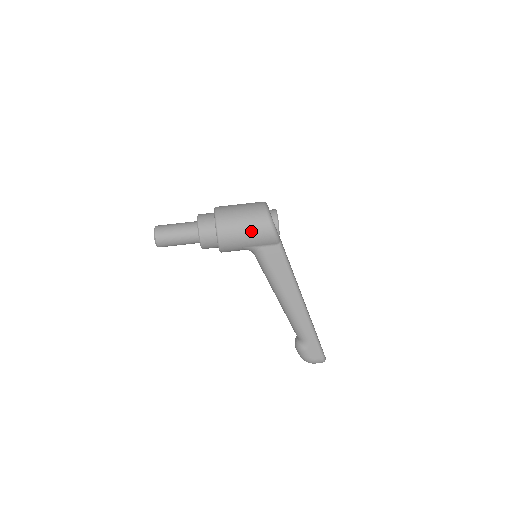
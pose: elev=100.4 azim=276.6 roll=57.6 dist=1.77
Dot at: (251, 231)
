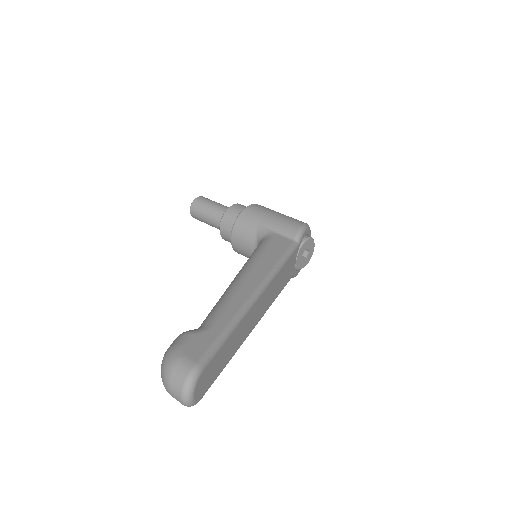
Dot at: (283, 216)
